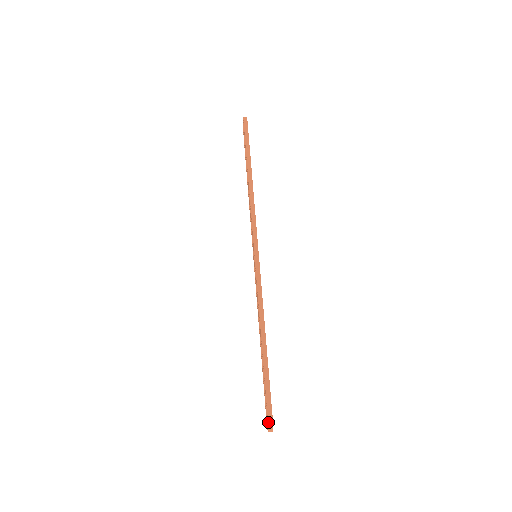
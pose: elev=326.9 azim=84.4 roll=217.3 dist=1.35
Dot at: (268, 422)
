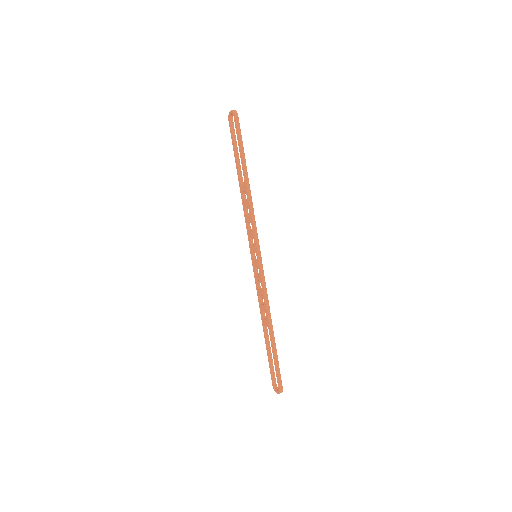
Dot at: (280, 389)
